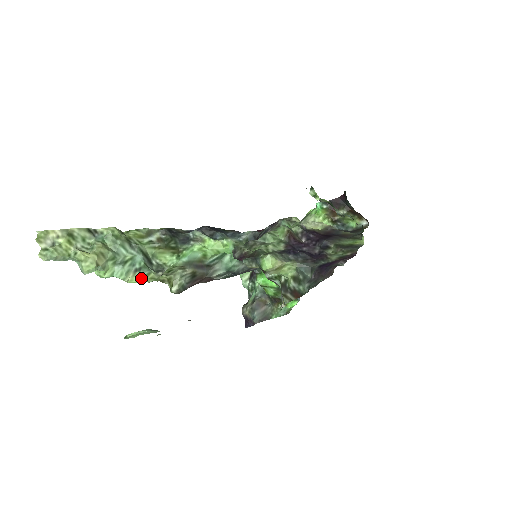
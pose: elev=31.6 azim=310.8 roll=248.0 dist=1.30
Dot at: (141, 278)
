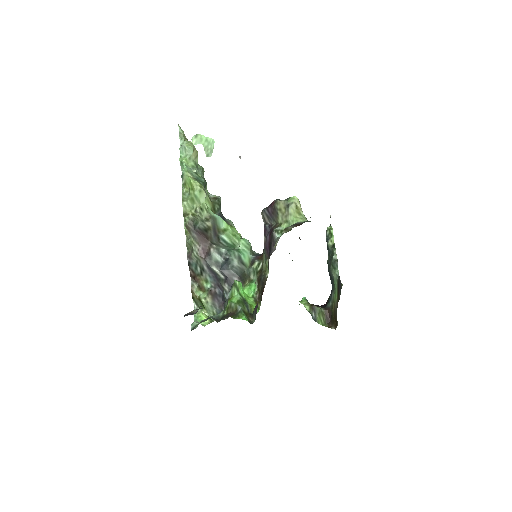
Dot at: (196, 181)
